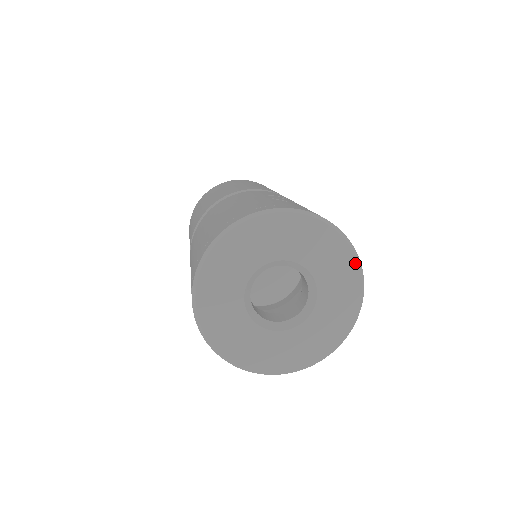
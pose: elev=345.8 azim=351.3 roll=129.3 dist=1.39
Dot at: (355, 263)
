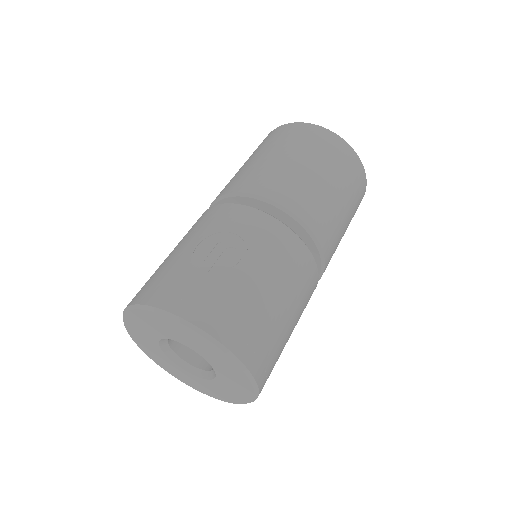
Dot at: (230, 359)
